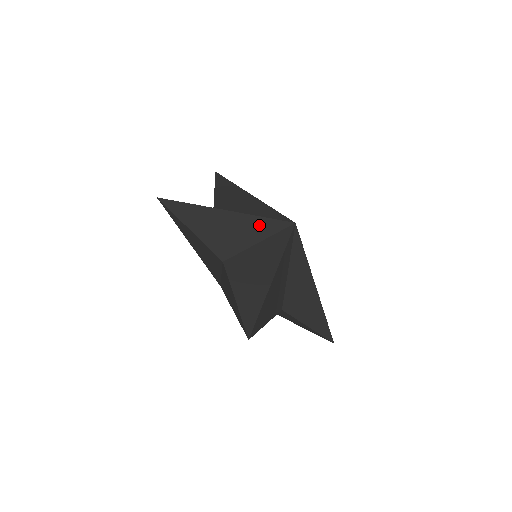
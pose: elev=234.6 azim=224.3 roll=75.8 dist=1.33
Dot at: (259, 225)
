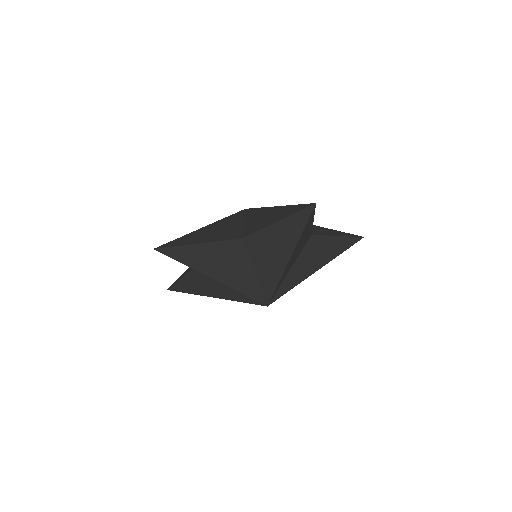
Dot at: occluded
